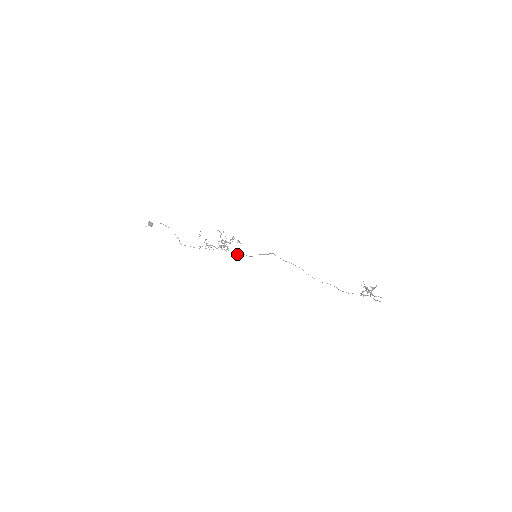
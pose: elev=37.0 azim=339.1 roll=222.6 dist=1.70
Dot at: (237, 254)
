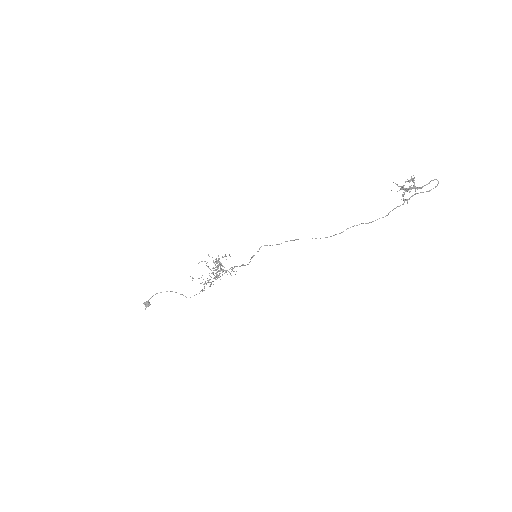
Dot at: (236, 271)
